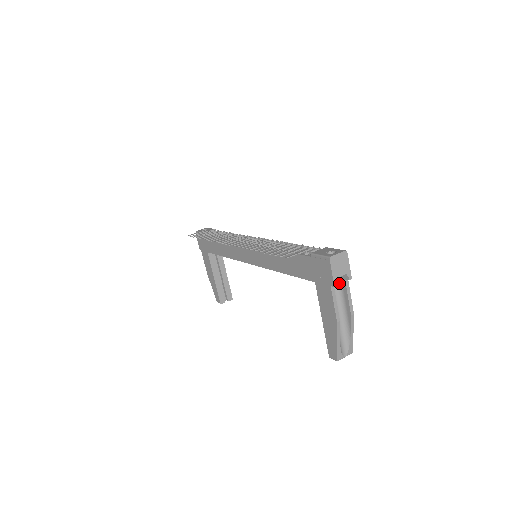
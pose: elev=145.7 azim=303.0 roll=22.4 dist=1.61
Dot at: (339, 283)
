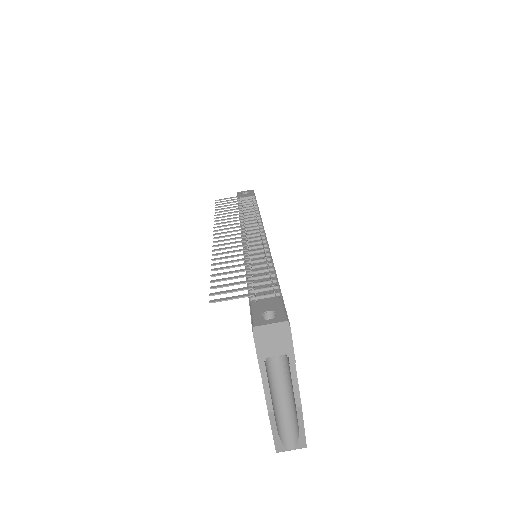
Dot at: (285, 357)
